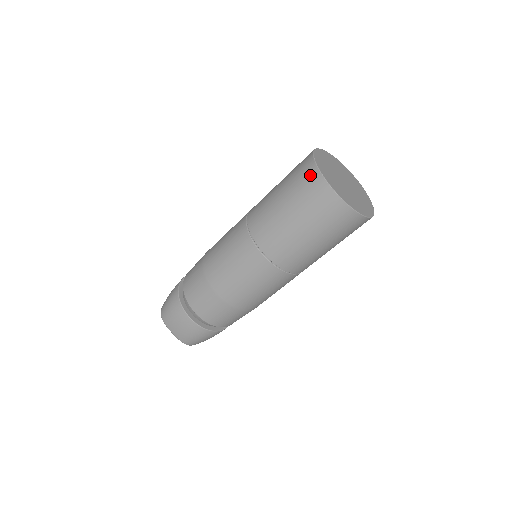
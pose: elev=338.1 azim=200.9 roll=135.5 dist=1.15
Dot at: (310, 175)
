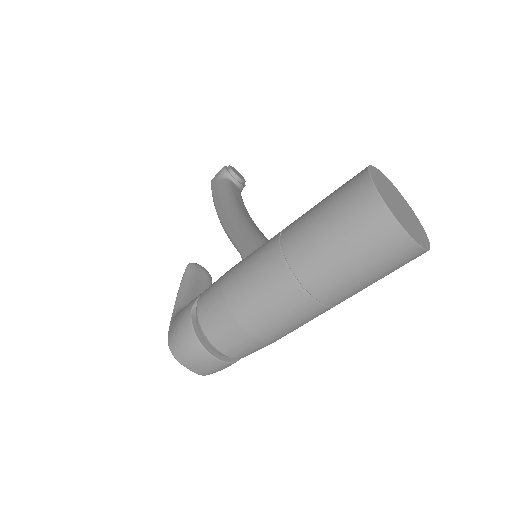
Dot at: (378, 218)
